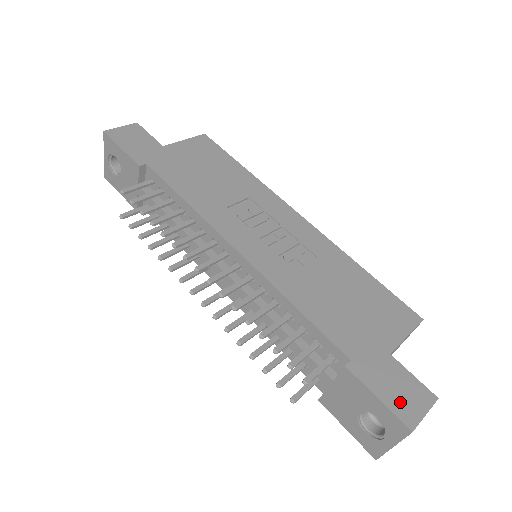
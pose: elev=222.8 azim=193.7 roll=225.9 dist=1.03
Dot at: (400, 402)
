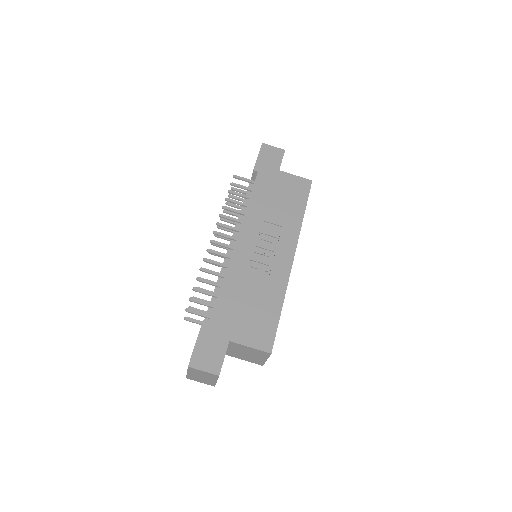
Dot at: (201, 355)
